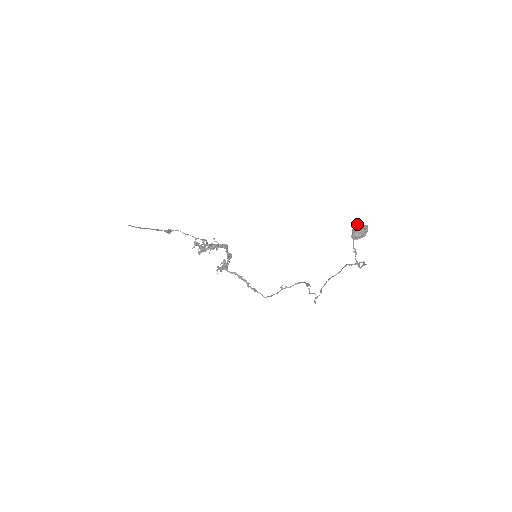
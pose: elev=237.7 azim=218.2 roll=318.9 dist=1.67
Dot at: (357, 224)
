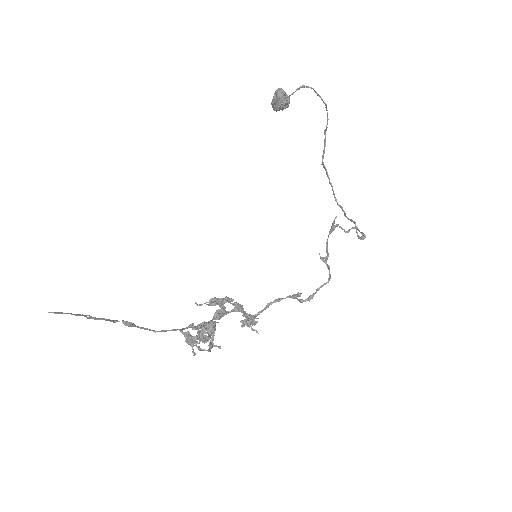
Dot at: (271, 103)
